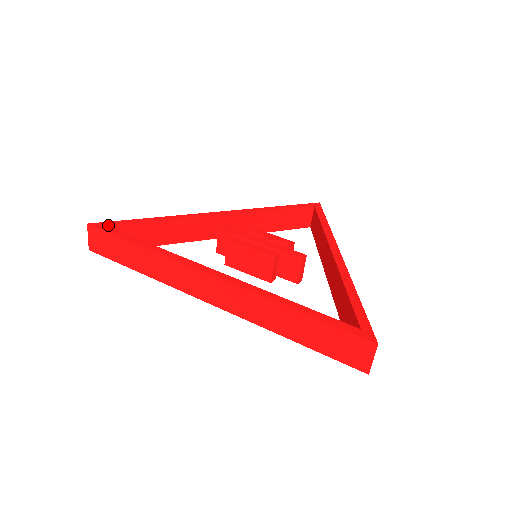
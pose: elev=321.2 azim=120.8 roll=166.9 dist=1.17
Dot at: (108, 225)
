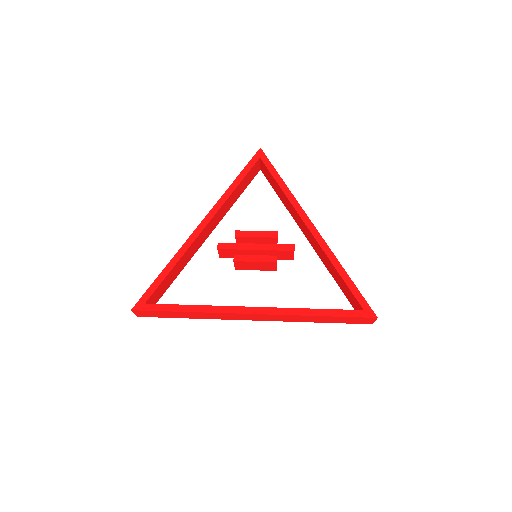
Dot at: (146, 302)
